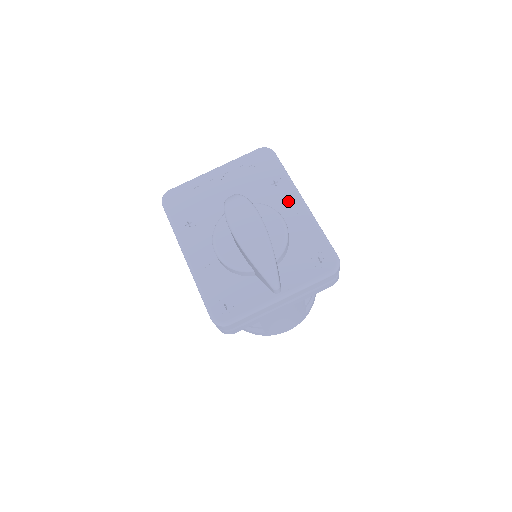
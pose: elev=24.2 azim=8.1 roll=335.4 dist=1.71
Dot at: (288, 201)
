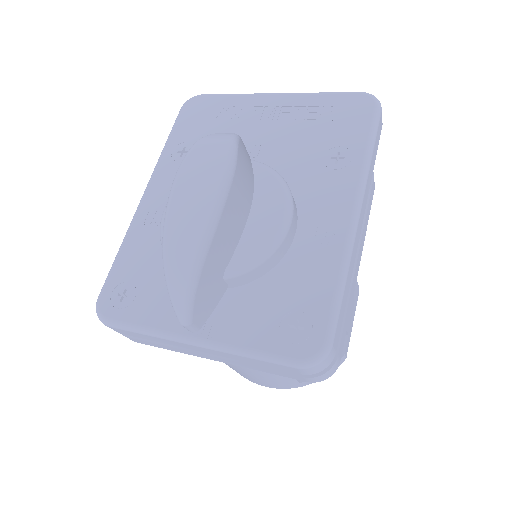
Dot at: (332, 197)
